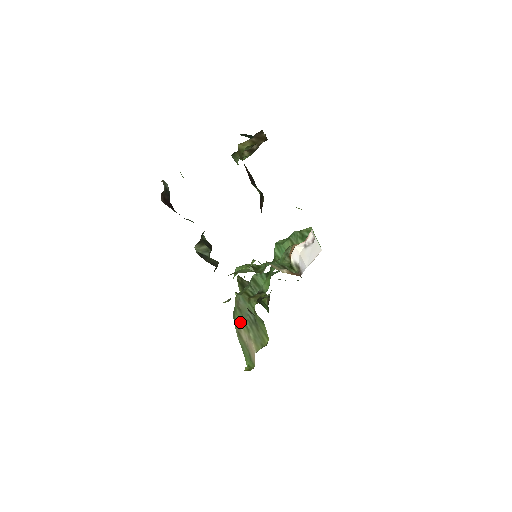
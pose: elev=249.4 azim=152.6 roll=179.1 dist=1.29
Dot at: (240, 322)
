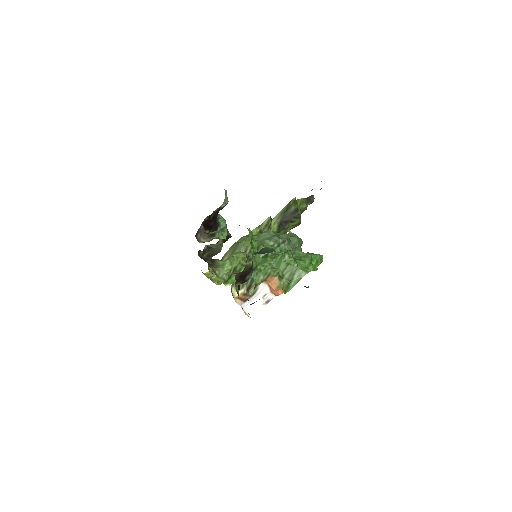
Dot at: (230, 253)
